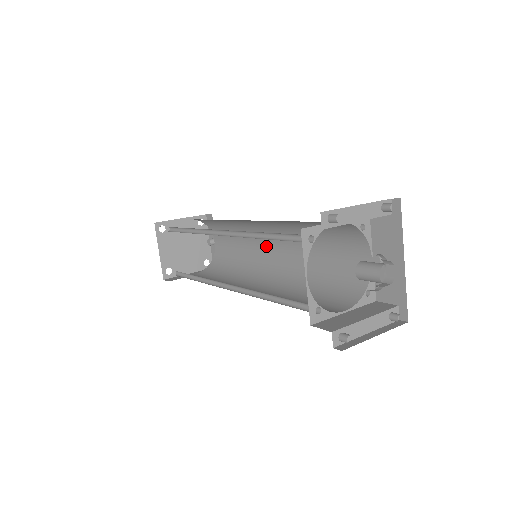
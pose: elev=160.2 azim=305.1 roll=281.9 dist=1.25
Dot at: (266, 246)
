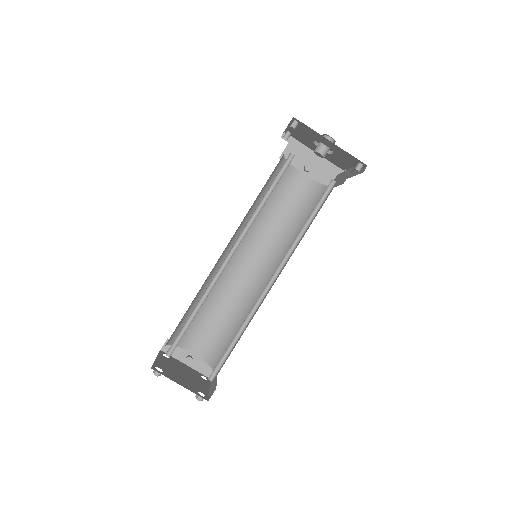
Dot at: (240, 274)
